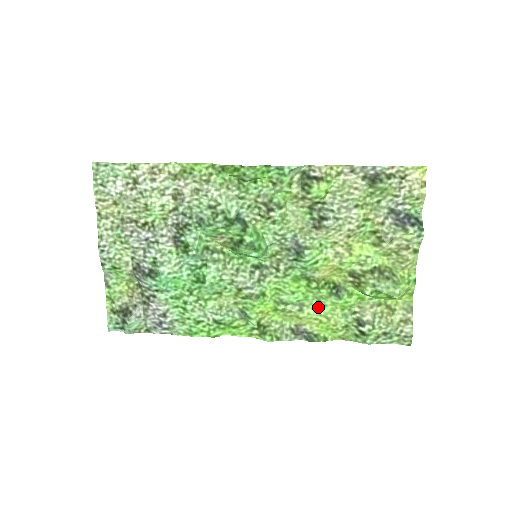
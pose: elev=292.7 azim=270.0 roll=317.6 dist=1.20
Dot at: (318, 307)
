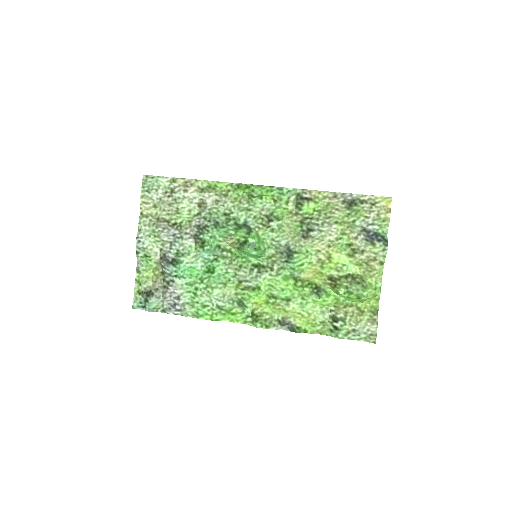
Dot at: (302, 303)
